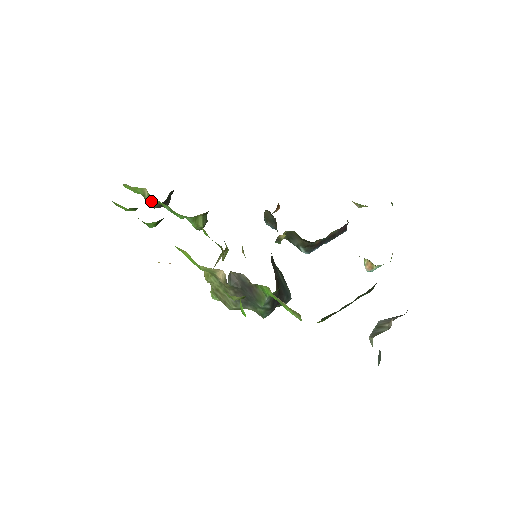
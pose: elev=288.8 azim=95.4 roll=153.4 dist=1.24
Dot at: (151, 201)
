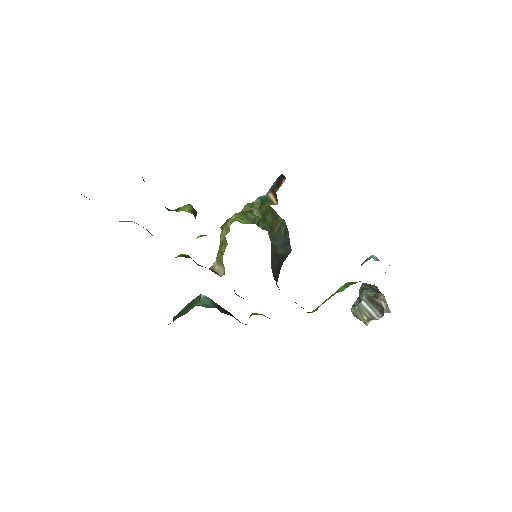
Dot at: occluded
